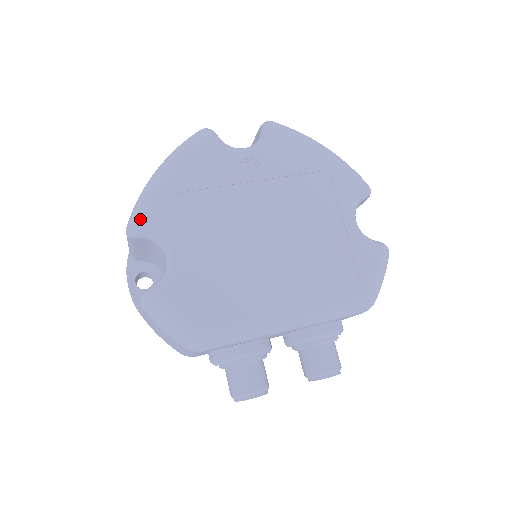
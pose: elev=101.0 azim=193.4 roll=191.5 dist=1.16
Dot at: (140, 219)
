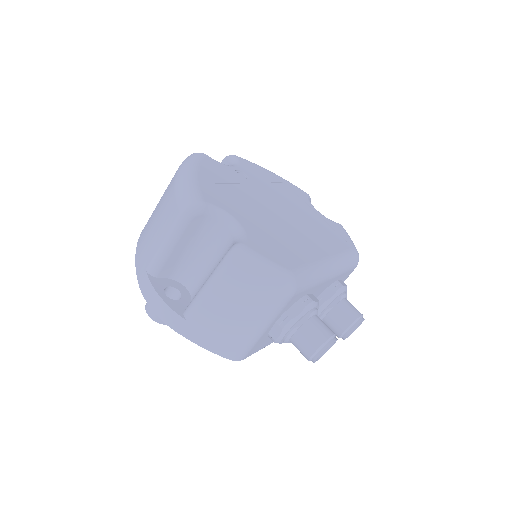
Dot at: (196, 198)
